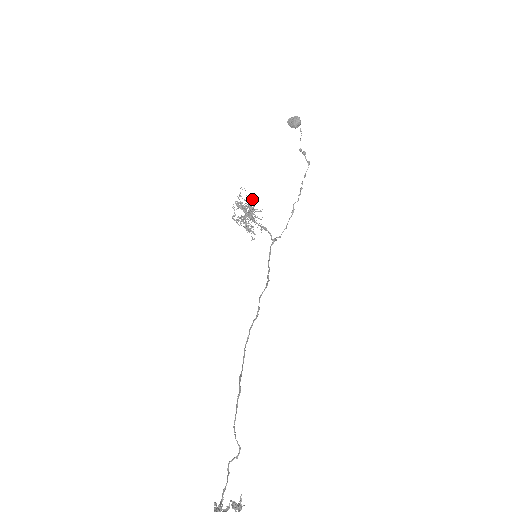
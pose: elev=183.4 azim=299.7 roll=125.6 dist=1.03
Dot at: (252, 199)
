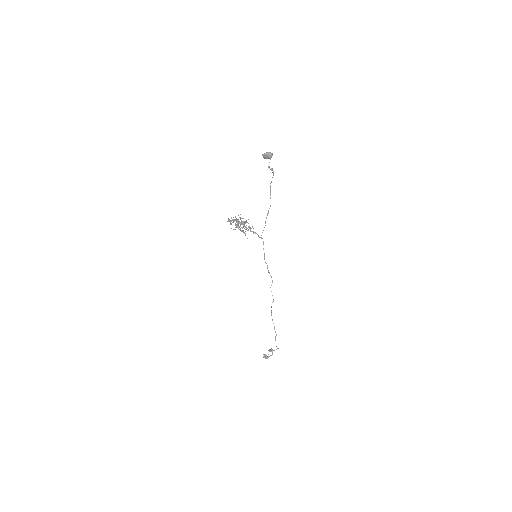
Dot at: (246, 220)
